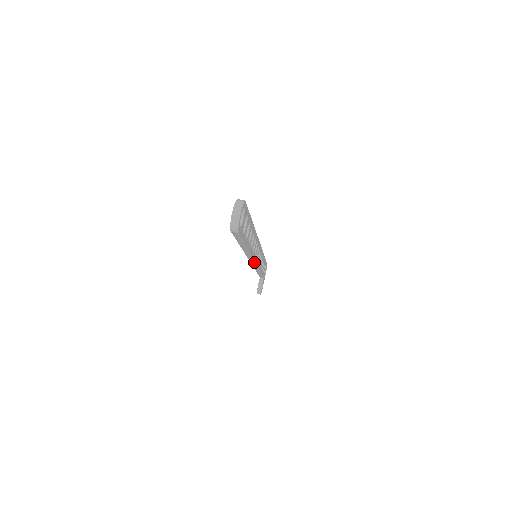
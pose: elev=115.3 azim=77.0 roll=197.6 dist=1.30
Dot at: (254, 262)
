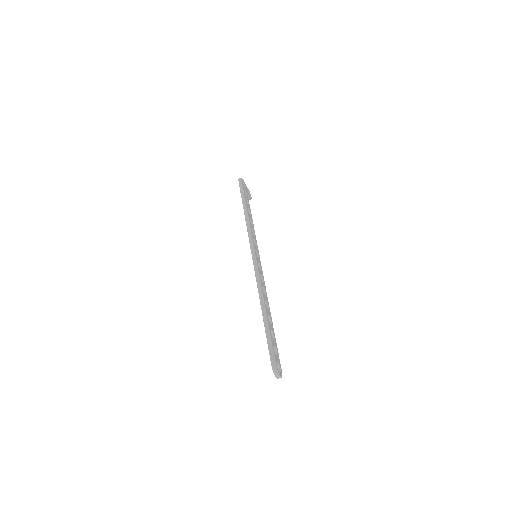
Dot at: (262, 273)
